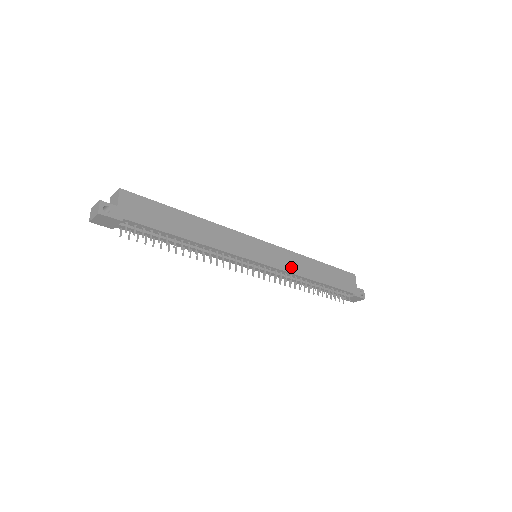
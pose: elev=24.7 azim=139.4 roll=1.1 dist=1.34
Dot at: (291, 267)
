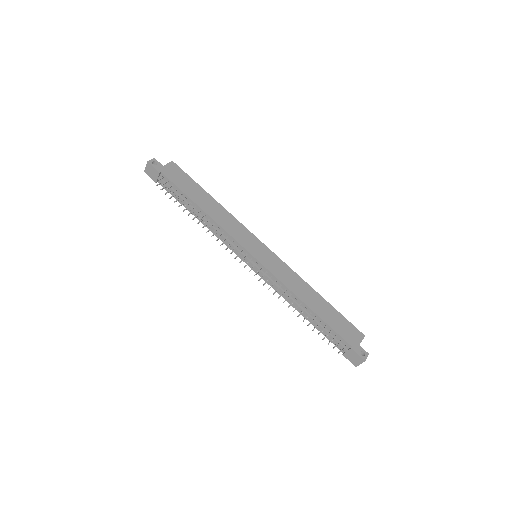
Dot at: (284, 278)
